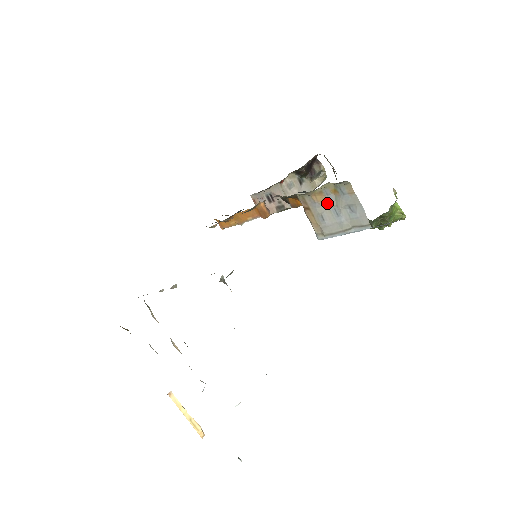
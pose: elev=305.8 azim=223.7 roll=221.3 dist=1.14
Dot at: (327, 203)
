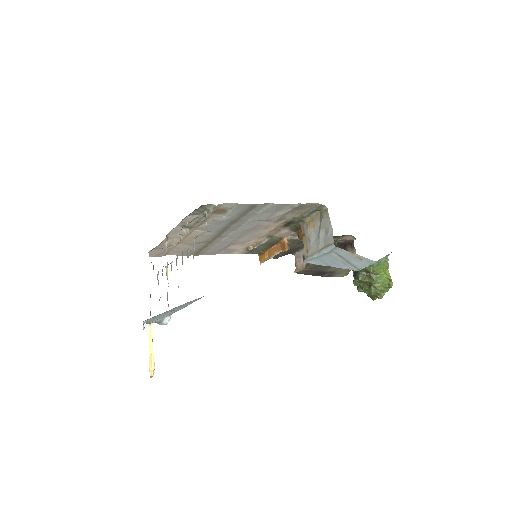
Dot at: (315, 228)
